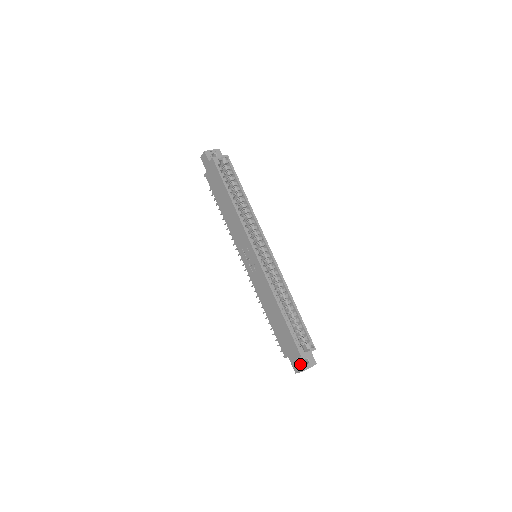
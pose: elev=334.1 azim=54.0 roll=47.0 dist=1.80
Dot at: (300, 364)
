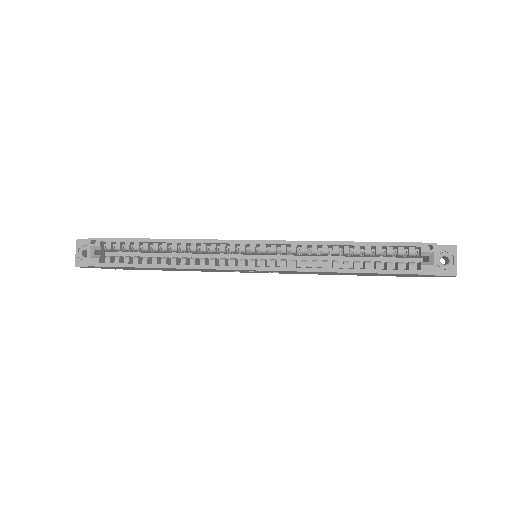
Dot at: (444, 274)
